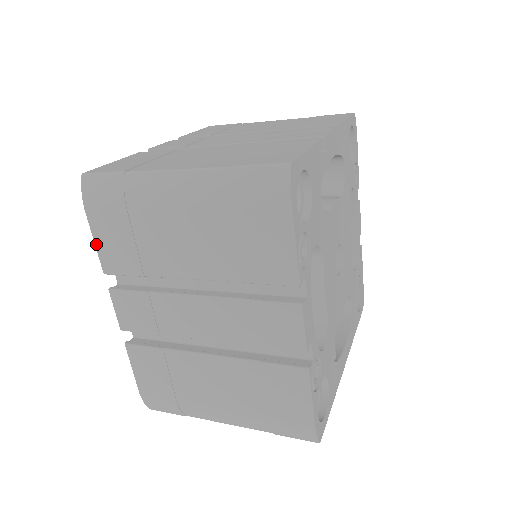
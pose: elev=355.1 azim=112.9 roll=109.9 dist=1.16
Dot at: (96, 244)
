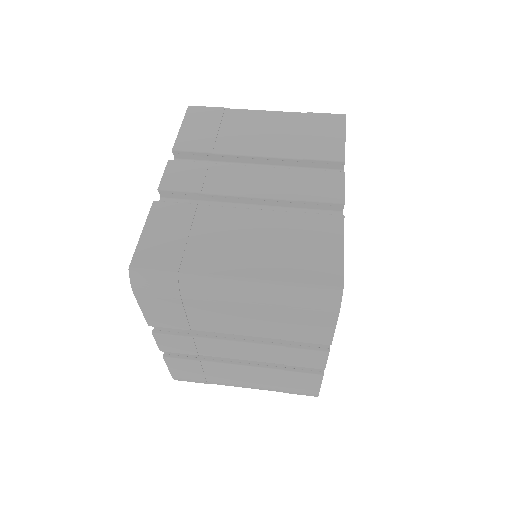
Dot at: (143, 312)
